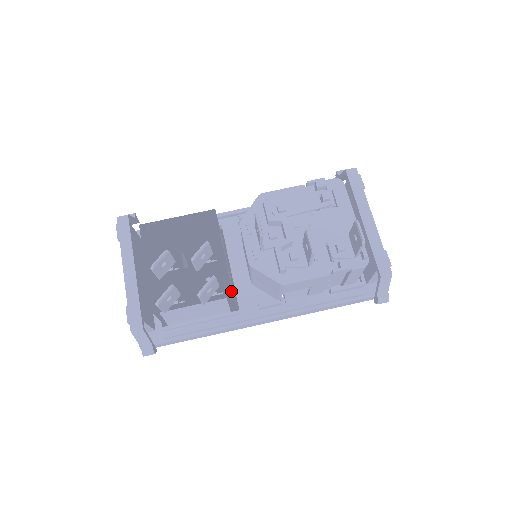
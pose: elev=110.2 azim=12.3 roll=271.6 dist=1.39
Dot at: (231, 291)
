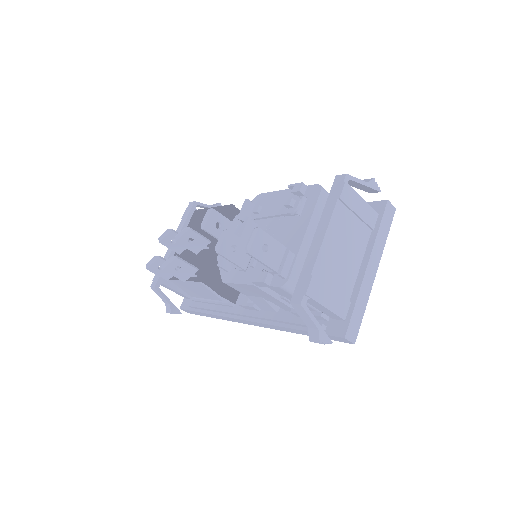
Dot at: (201, 277)
